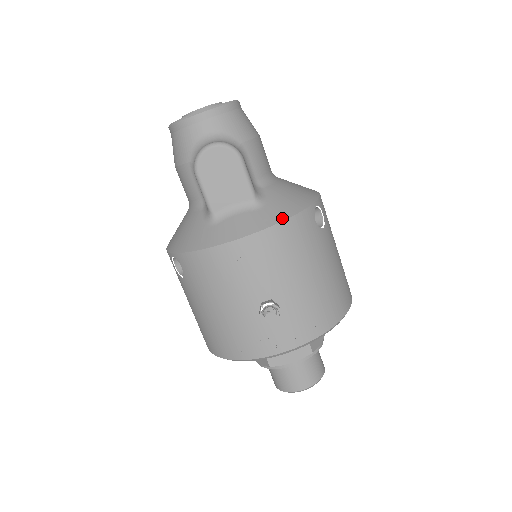
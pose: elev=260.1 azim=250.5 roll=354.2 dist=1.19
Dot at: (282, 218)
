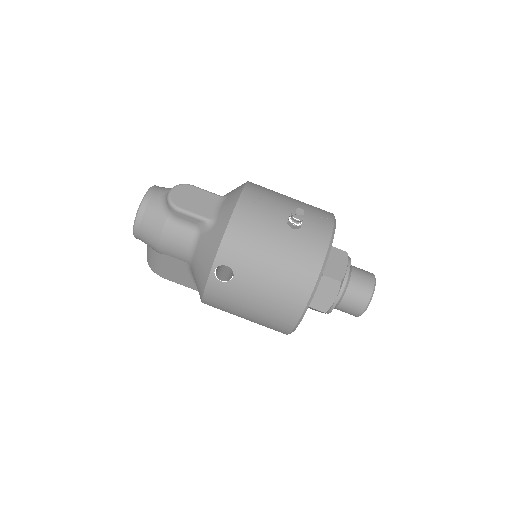
Dot at: (243, 185)
